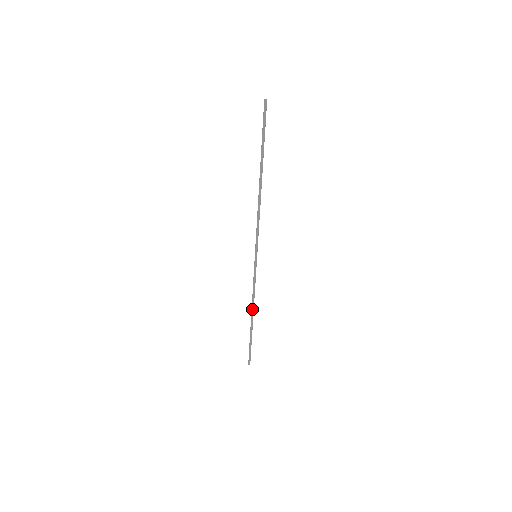
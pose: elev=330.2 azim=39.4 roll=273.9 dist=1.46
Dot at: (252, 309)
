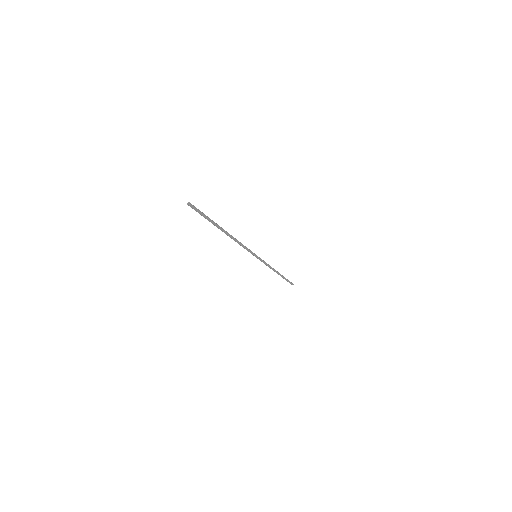
Dot at: (275, 271)
